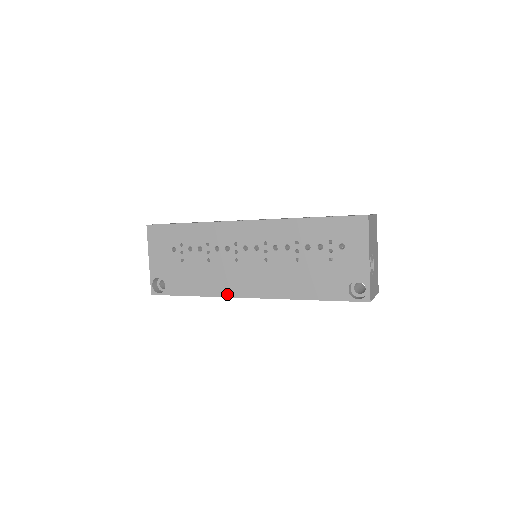
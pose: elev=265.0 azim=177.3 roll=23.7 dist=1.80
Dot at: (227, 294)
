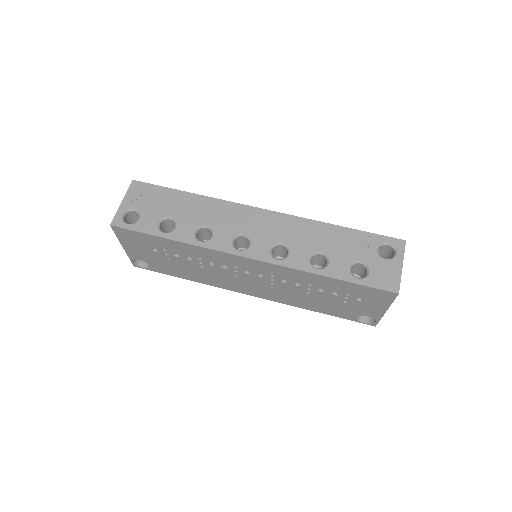
Dot at: (225, 288)
